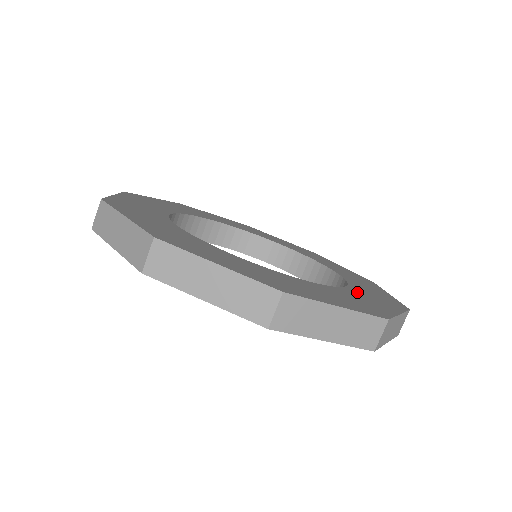
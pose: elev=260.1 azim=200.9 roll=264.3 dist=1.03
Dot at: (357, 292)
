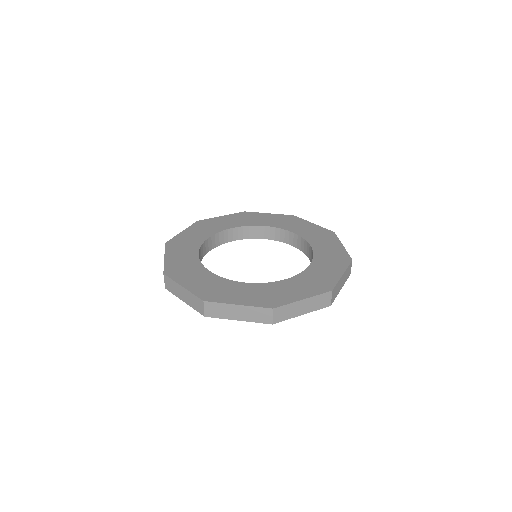
Dot at: (318, 265)
